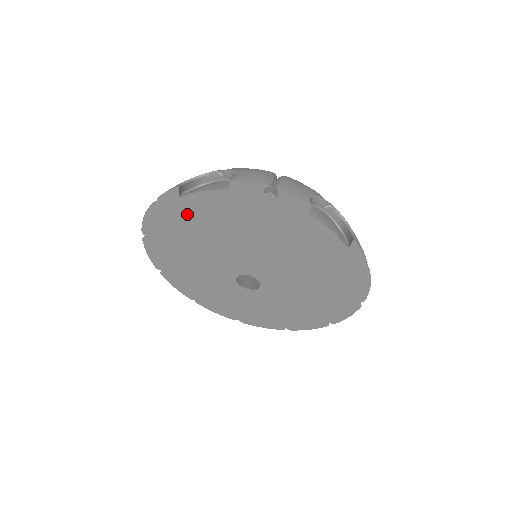
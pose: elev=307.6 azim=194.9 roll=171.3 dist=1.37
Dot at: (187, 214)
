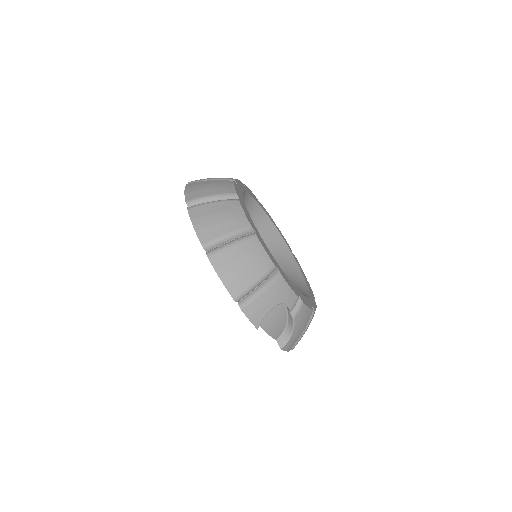
Dot at: occluded
